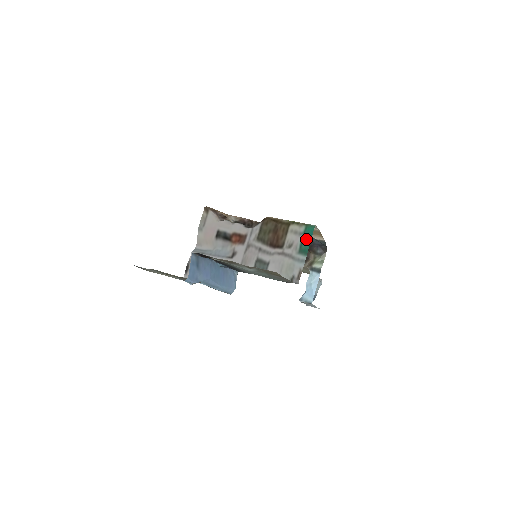
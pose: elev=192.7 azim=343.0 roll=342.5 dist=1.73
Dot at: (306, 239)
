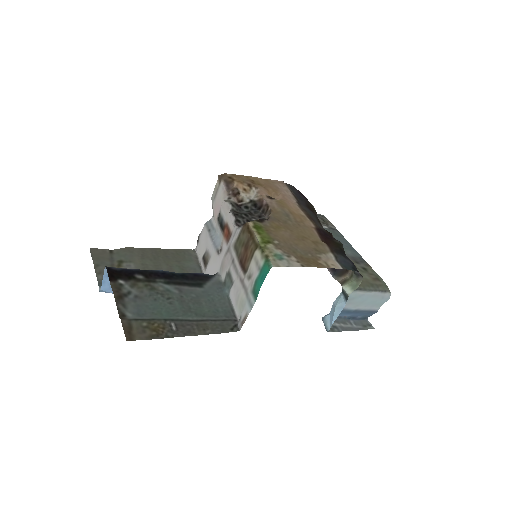
Dot at: (259, 280)
